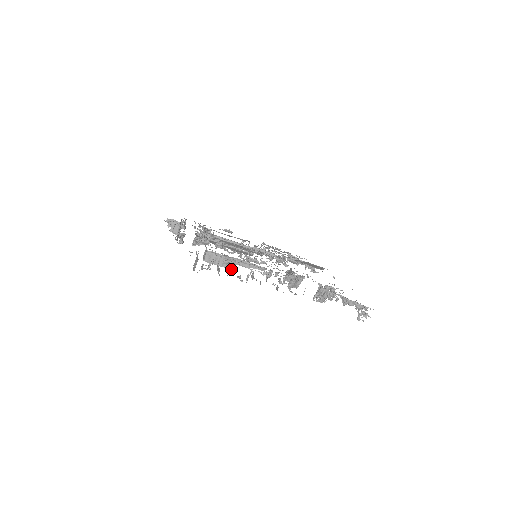
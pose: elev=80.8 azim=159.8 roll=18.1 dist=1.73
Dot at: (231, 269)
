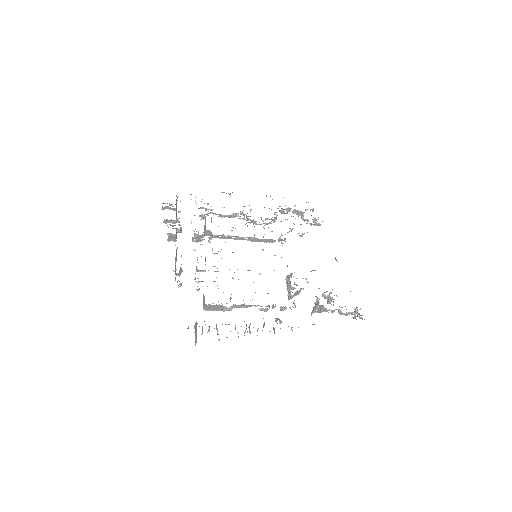
Dot at: (230, 310)
